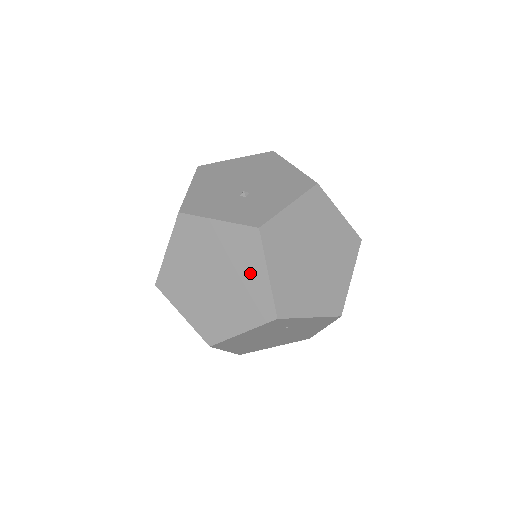
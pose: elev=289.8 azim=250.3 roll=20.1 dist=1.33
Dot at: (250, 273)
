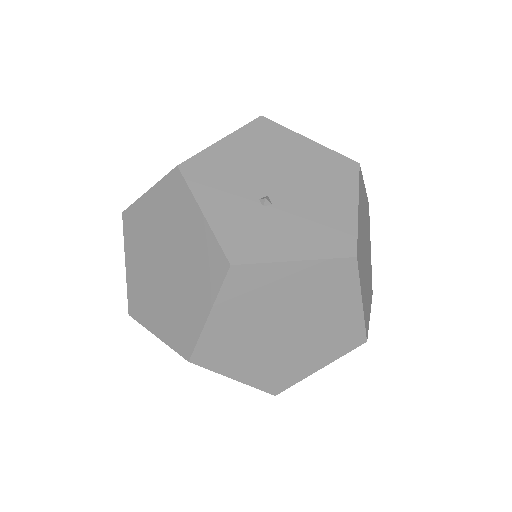
Dot at: (195, 296)
